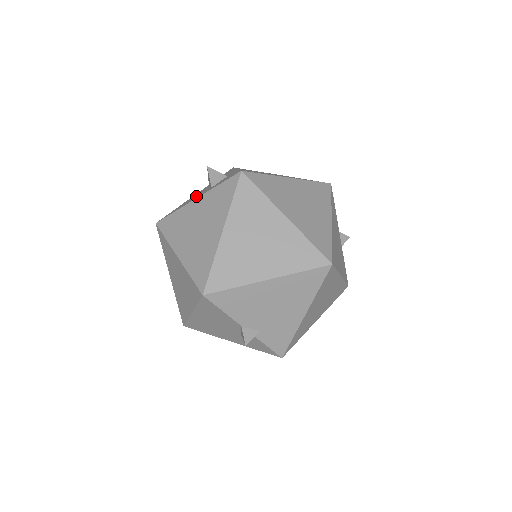
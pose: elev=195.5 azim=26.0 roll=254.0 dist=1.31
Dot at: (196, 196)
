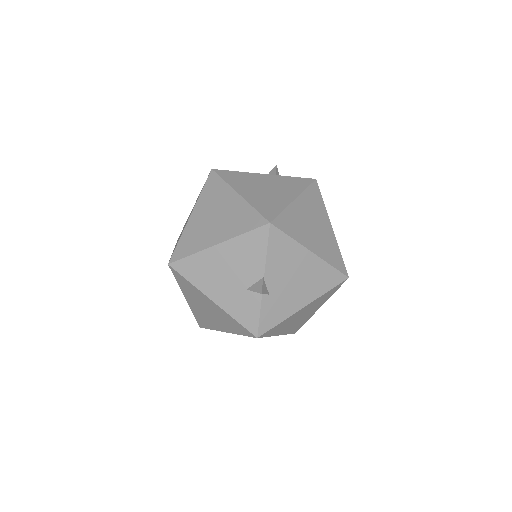
Dot at: occluded
